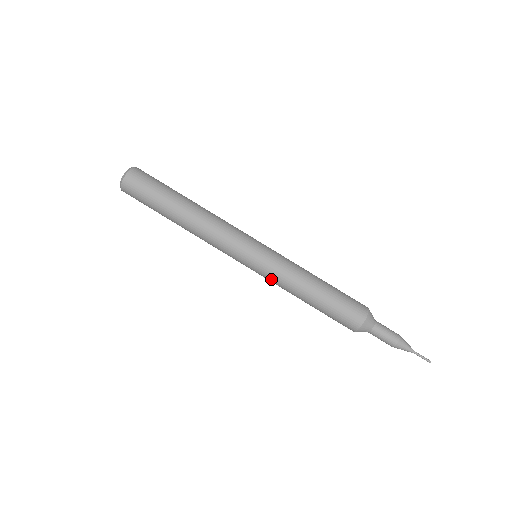
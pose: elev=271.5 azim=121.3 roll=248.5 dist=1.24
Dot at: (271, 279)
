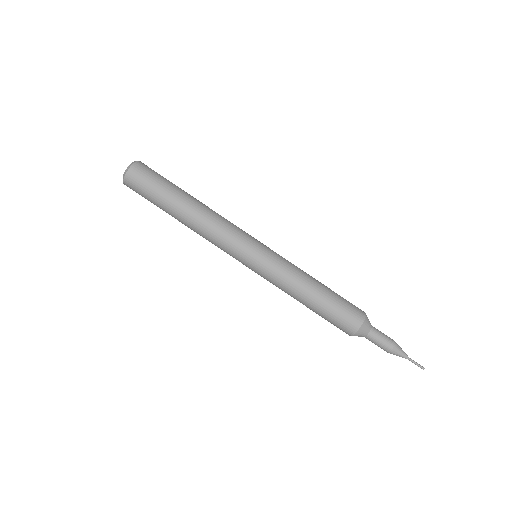
Dot at: (270, 280)
